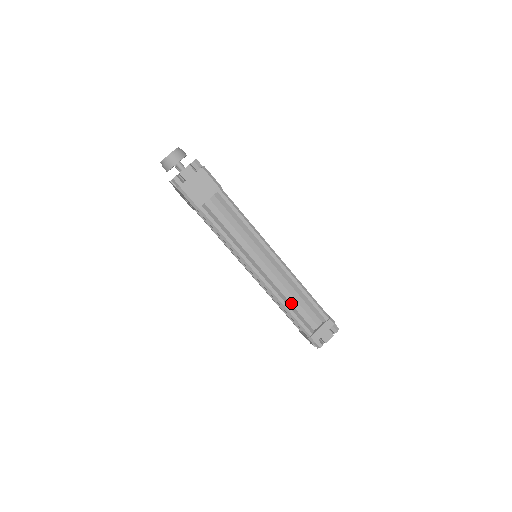
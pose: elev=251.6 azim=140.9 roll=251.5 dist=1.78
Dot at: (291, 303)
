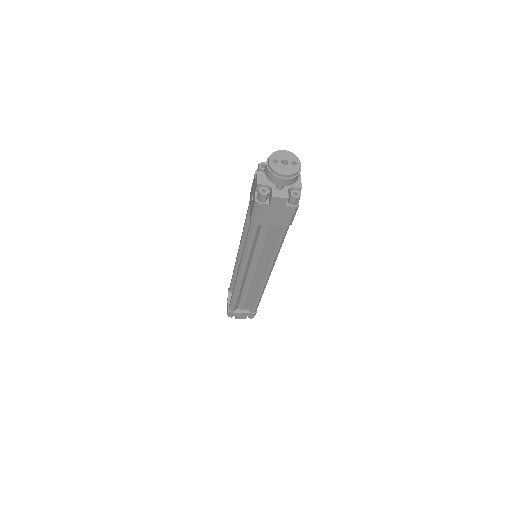
Dot at: (242, 293)
